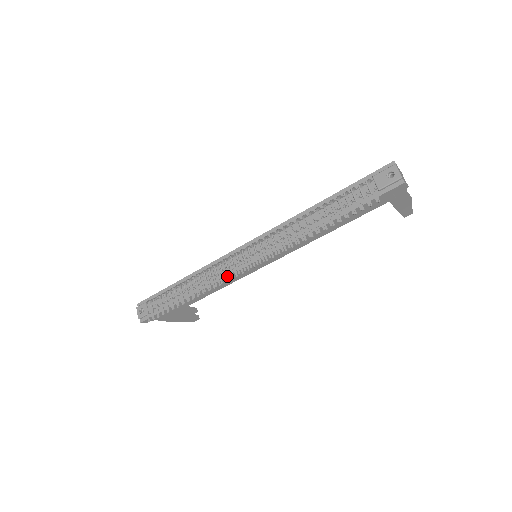
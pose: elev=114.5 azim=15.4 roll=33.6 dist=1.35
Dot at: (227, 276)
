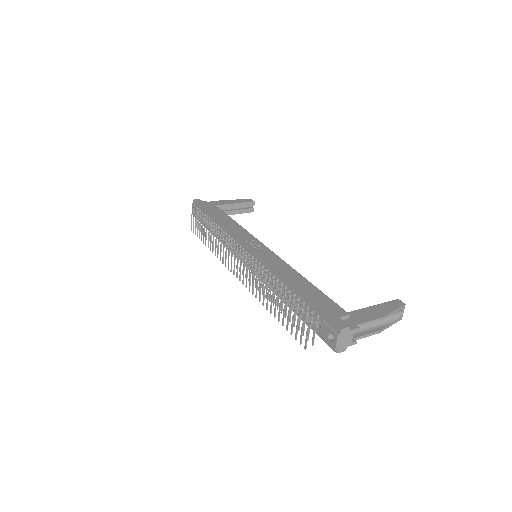
Dot at: (225, 263)
